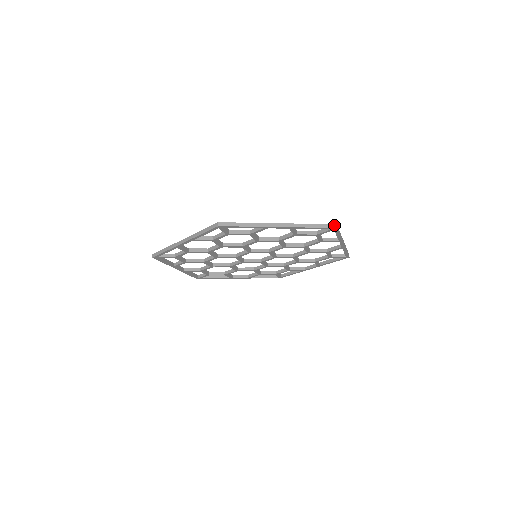
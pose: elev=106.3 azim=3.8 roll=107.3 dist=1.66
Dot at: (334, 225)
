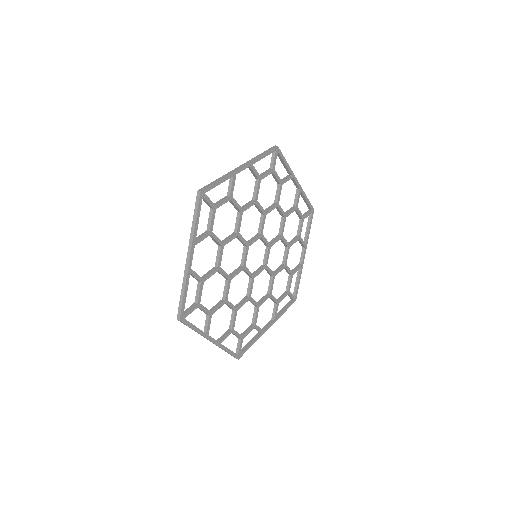
Dot at: (311, 208)
